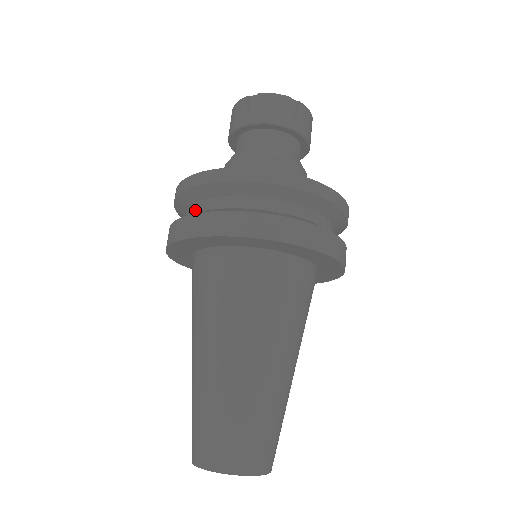
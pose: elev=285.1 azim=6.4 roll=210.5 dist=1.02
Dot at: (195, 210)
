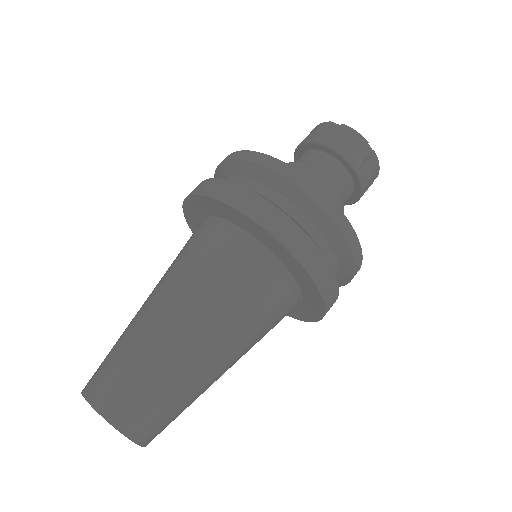
Dot at: occluded
